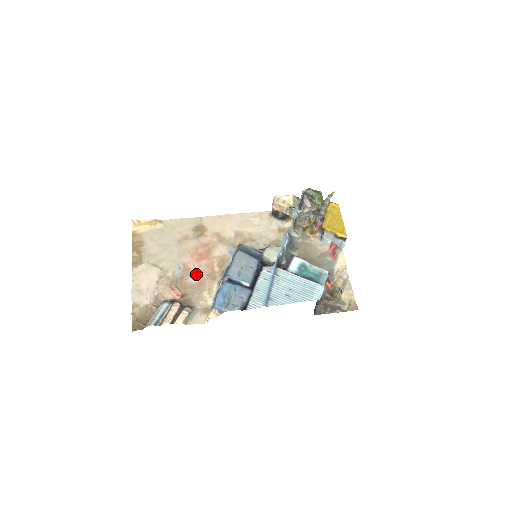
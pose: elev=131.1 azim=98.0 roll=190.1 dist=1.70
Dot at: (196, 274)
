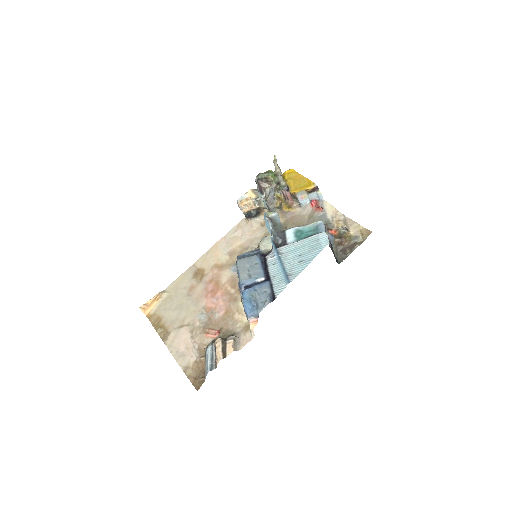
Dot at: (219, 307)
